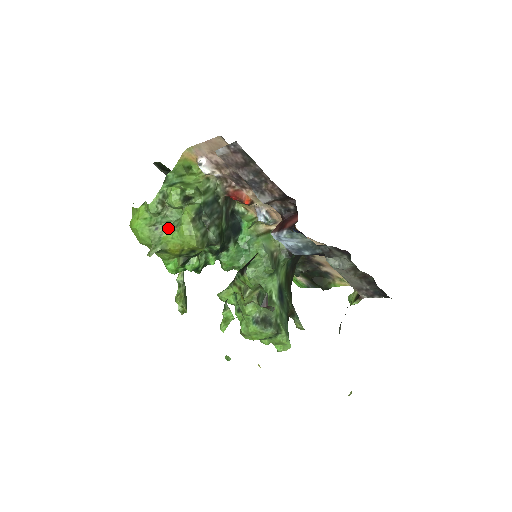
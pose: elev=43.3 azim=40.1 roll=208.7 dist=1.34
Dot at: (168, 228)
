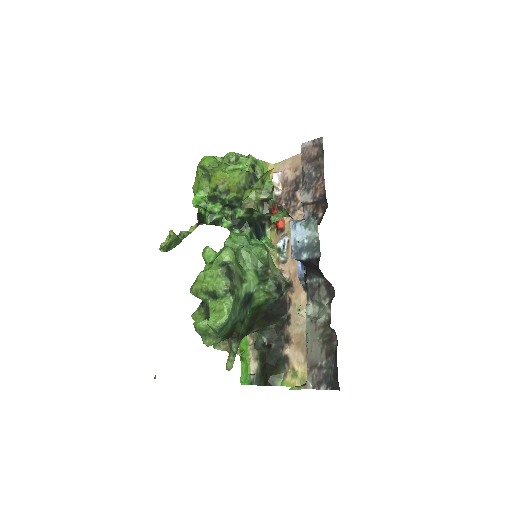
Dot at: occluded
